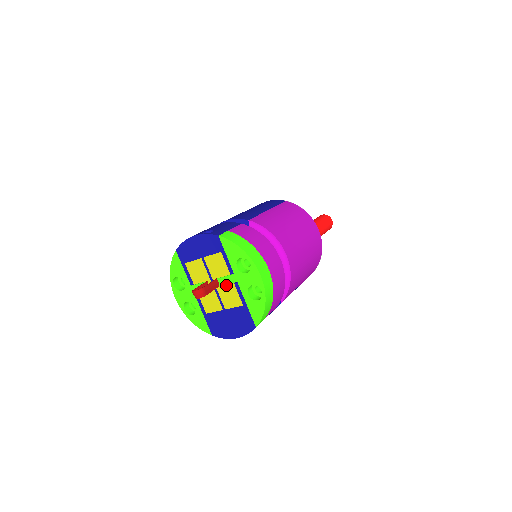
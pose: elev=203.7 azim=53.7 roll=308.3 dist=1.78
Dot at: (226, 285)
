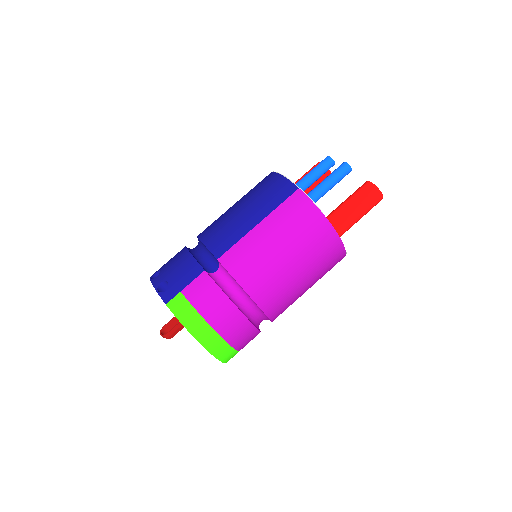
Dot at: occluded
